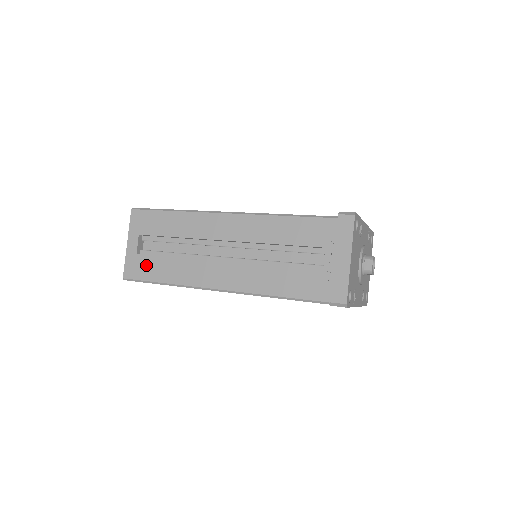
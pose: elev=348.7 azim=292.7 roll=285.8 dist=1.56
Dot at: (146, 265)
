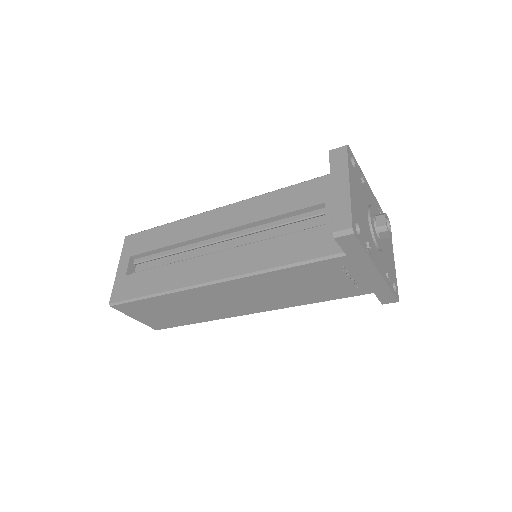
Dot at: (134, 282)
